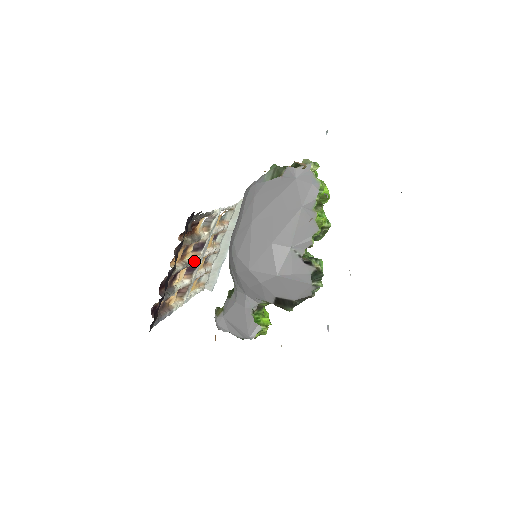
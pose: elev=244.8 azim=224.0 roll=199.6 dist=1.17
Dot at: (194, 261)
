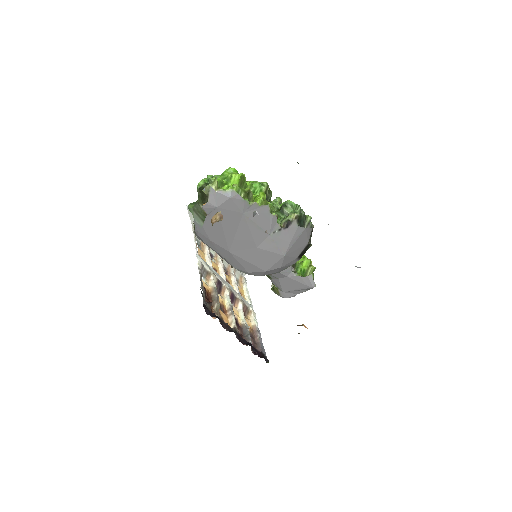
Dot at: (228, 295)
